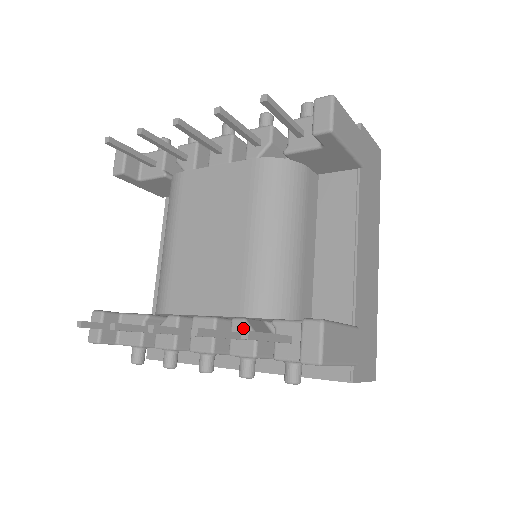
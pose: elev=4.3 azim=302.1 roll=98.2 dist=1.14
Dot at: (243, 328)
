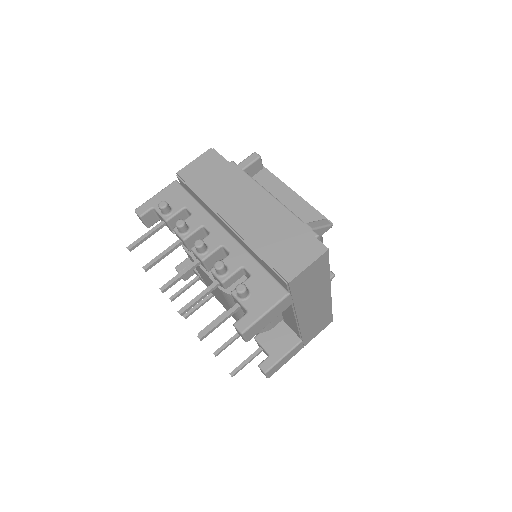
Dot at: occluded
